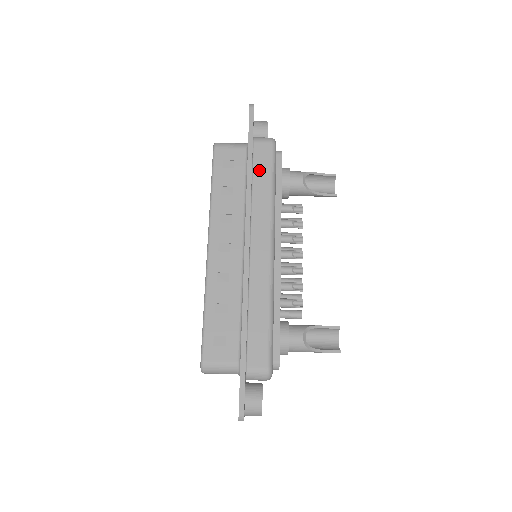
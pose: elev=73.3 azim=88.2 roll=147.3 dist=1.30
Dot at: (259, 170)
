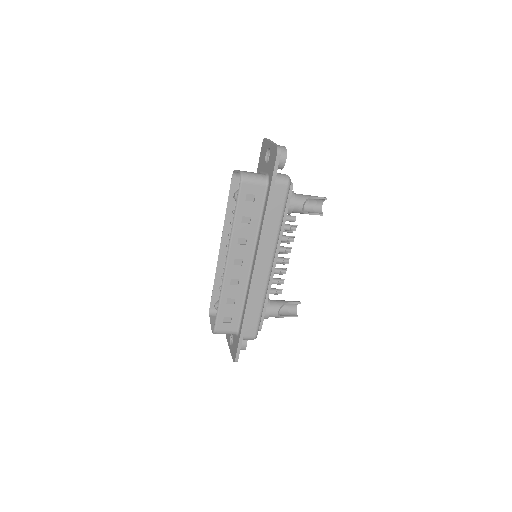
Dot at: (274, 208)
